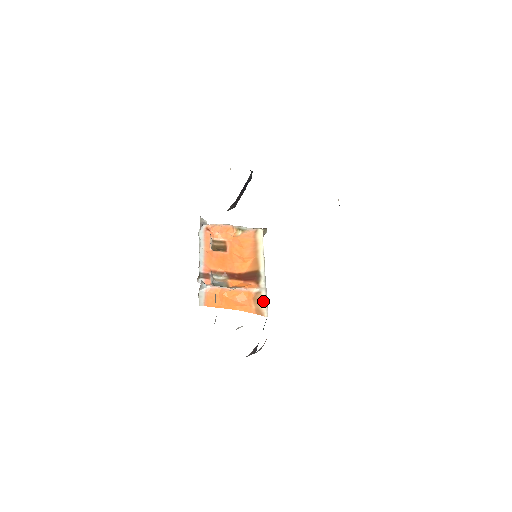
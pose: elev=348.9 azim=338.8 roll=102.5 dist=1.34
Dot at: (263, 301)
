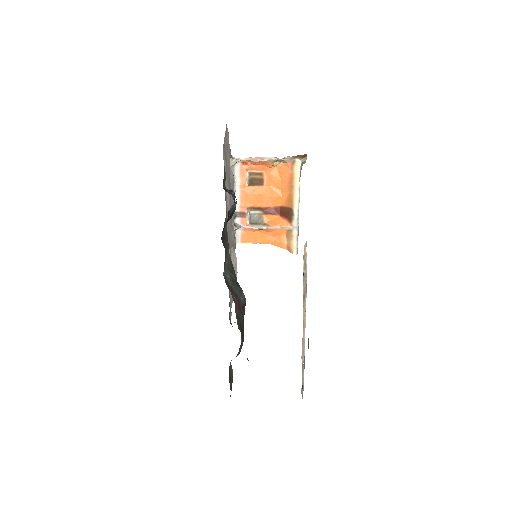
Dot at: (294, 240)
